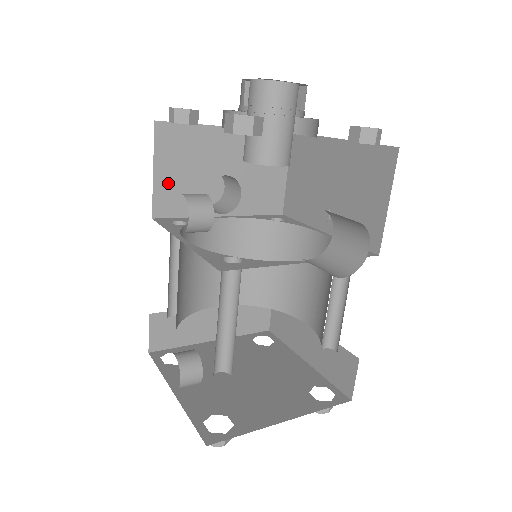
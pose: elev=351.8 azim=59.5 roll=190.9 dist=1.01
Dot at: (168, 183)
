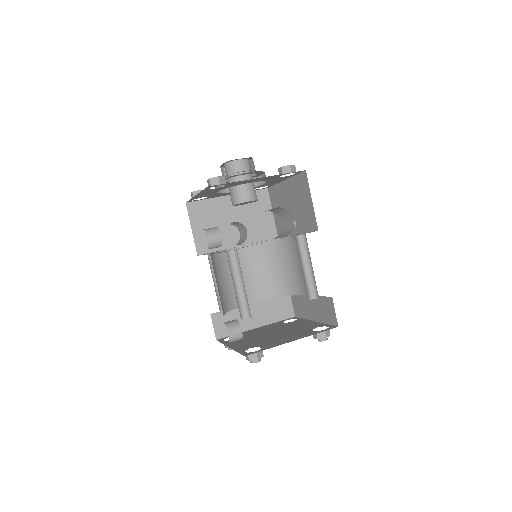
Dot at: (201, 234)
